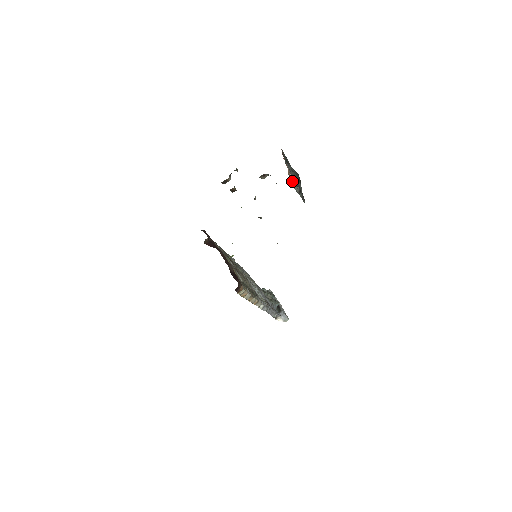
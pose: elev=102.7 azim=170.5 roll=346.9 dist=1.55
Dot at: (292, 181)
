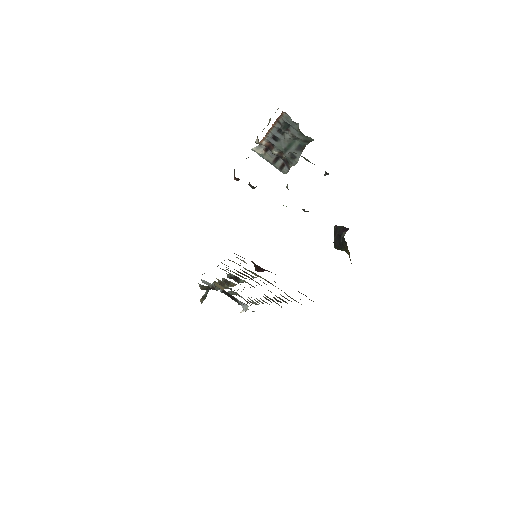
Dot at: (260, 150)
